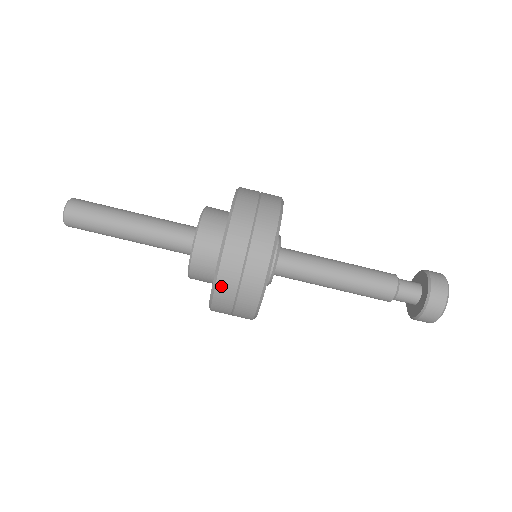
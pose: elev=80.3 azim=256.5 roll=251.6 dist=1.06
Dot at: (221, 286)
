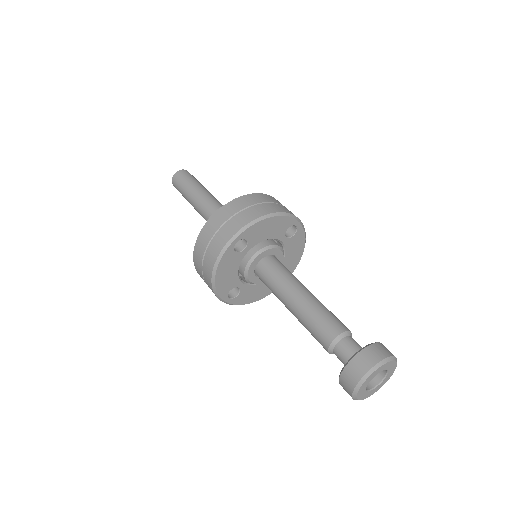
Dot at: (211, 222)
